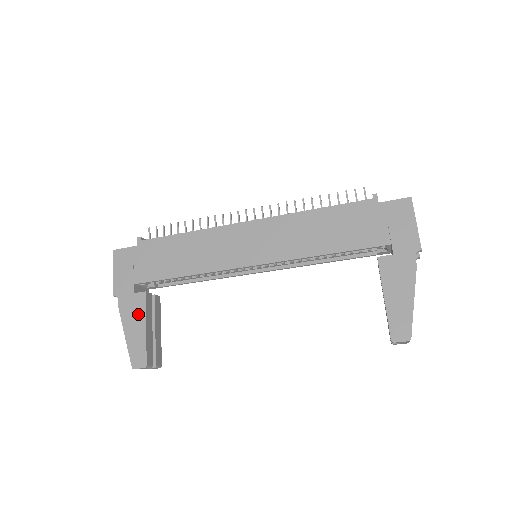
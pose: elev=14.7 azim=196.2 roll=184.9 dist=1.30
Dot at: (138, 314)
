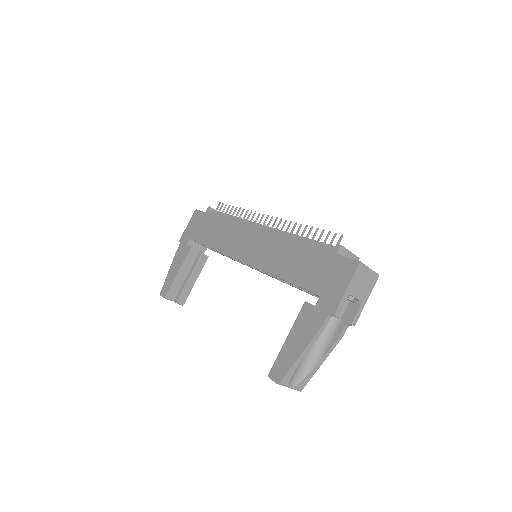
Dot at: (180, 260)
